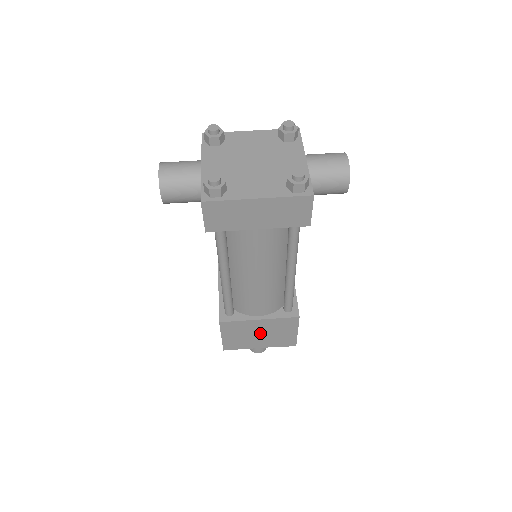
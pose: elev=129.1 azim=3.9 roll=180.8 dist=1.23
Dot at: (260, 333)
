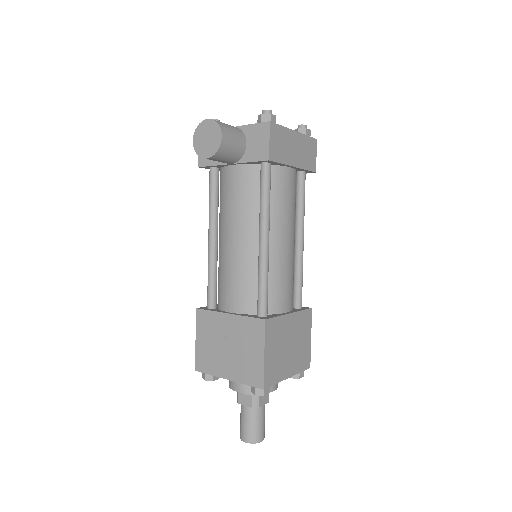
Dot at: (290, 343)
